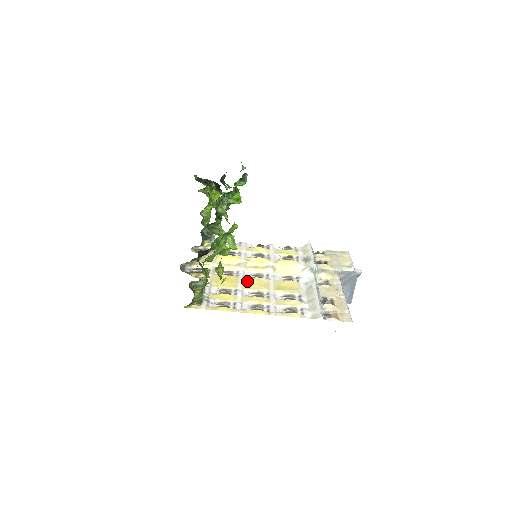
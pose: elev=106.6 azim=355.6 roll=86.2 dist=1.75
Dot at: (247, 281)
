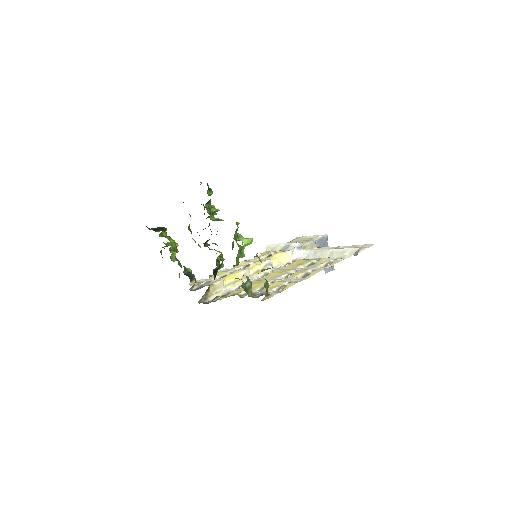
Dot at: (268, 277)
